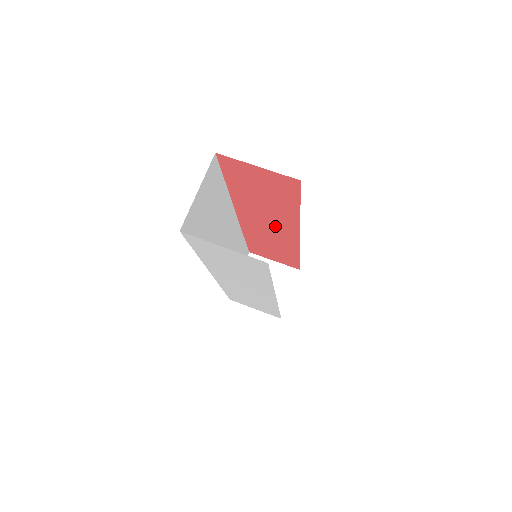
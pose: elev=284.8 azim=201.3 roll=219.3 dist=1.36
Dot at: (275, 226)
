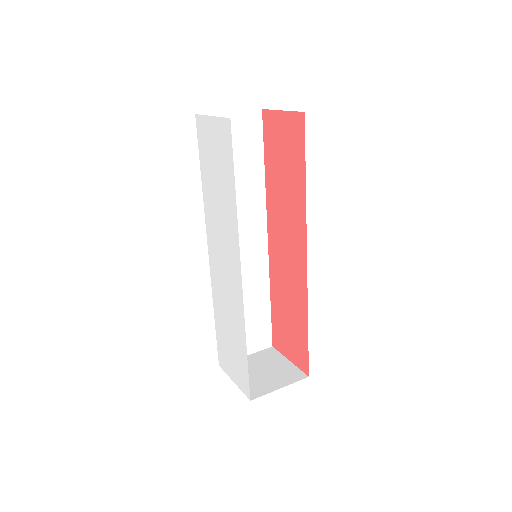
Dot at: (291, 243)
